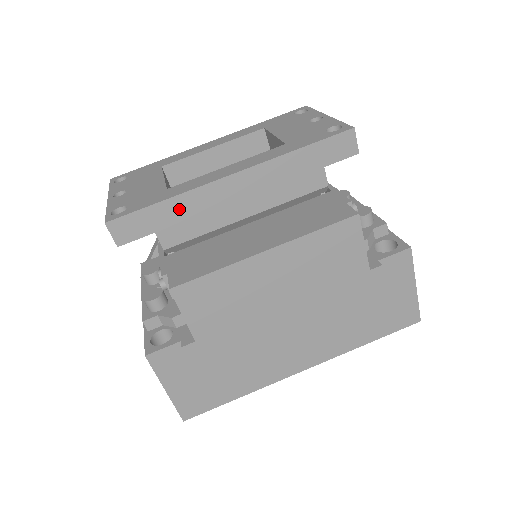
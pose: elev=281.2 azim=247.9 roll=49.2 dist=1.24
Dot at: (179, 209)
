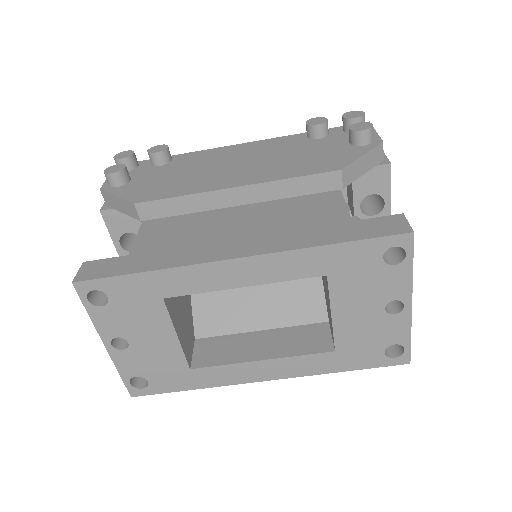
Dot at: occluded
